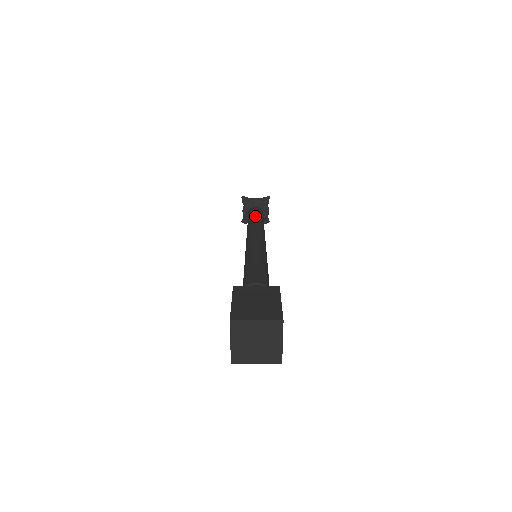
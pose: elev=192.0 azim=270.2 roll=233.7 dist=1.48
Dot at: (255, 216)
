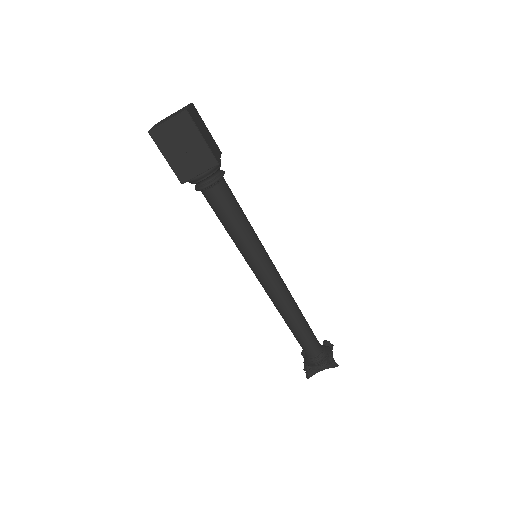
Dot at: occluded
